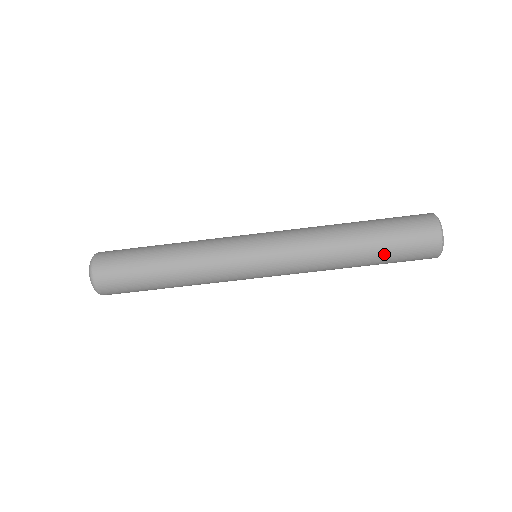
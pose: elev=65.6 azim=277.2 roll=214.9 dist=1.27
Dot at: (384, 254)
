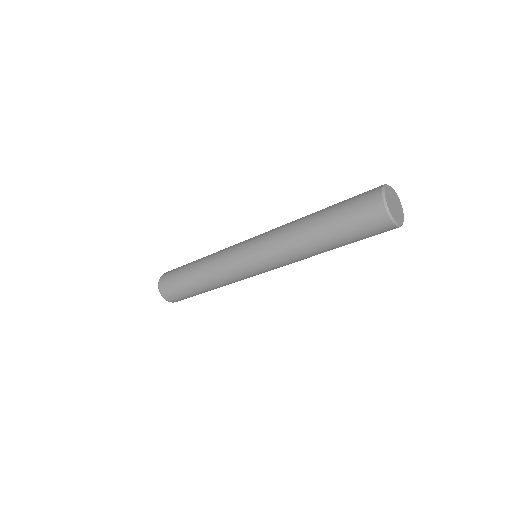
Dot at: (344, 241)
